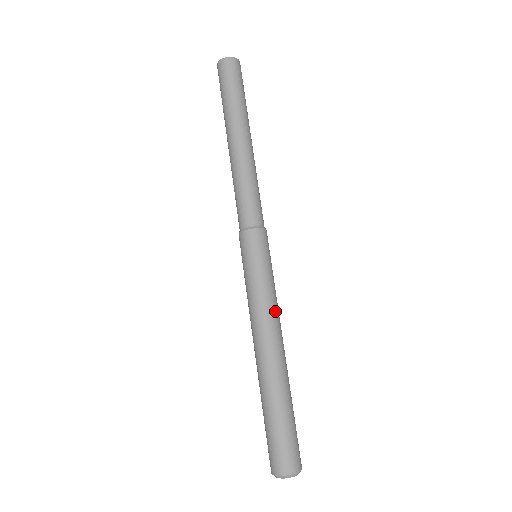
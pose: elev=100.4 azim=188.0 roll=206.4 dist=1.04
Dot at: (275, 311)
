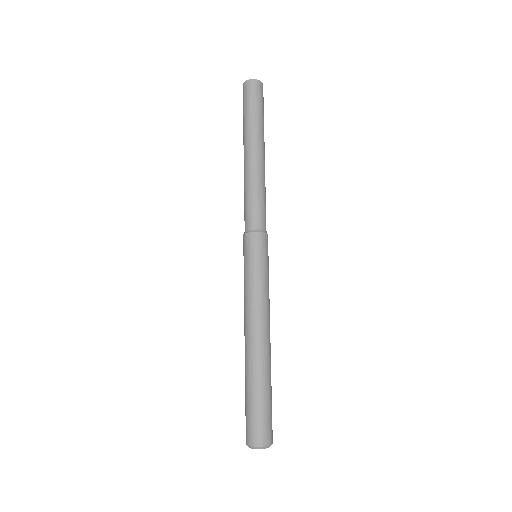
Dot at: (265, 305)
